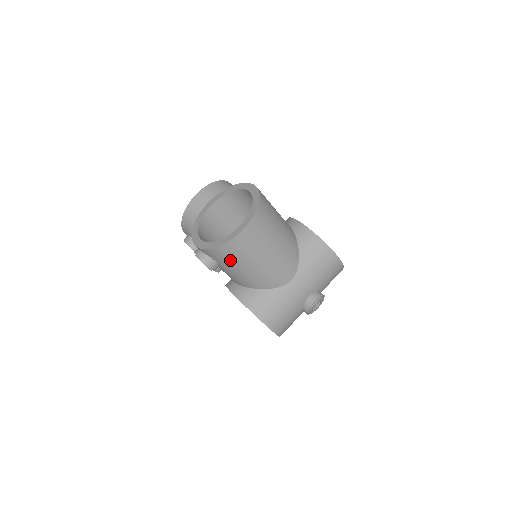
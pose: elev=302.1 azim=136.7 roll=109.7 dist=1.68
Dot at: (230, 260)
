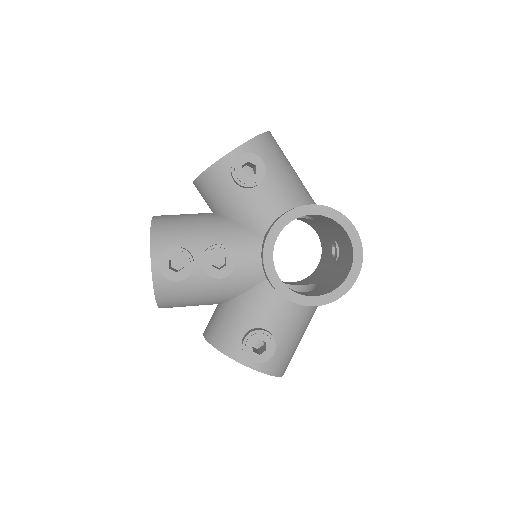
Dot at: (276, 155)
